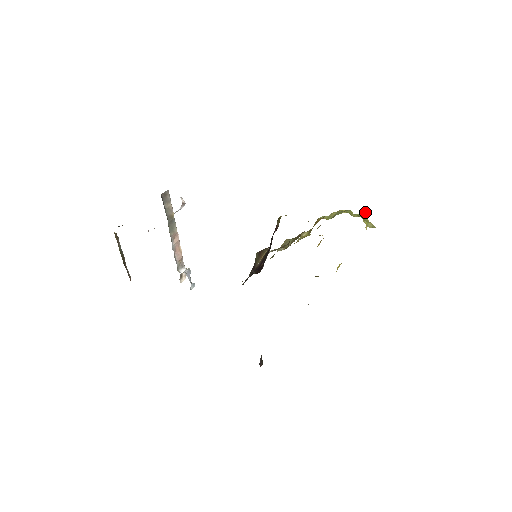
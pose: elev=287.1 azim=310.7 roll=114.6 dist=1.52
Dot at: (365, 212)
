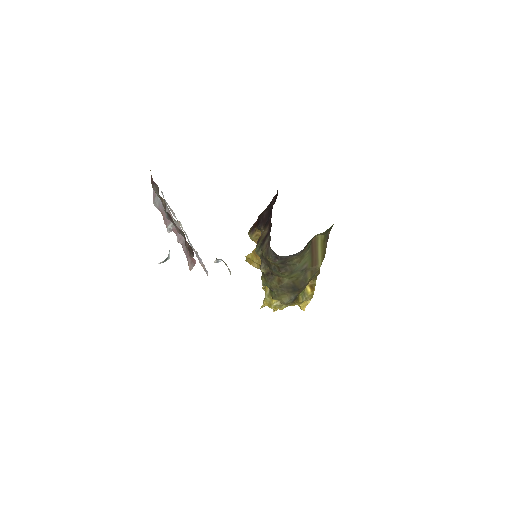
Dot at: occluded
